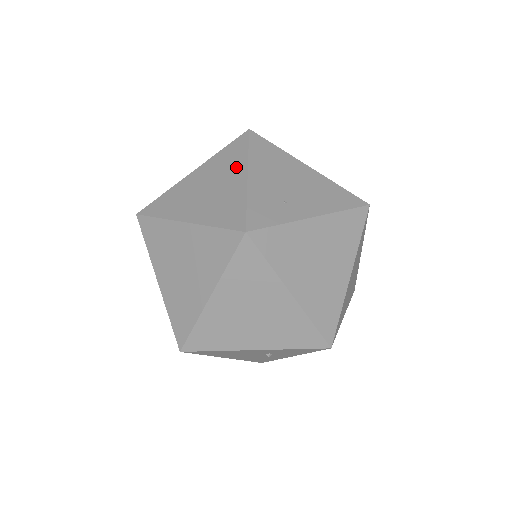
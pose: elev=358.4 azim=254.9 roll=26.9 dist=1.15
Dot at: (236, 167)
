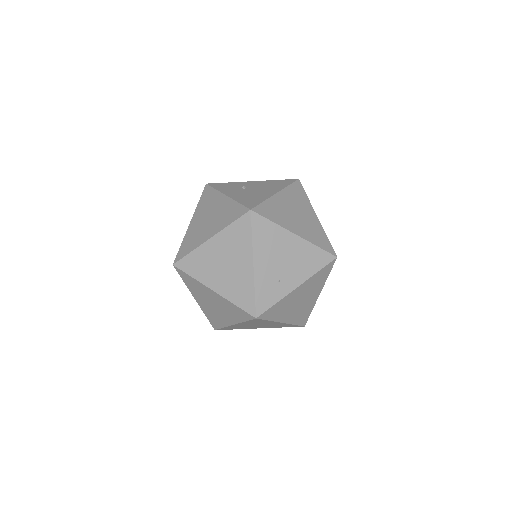
Dot at: (244, 252)
